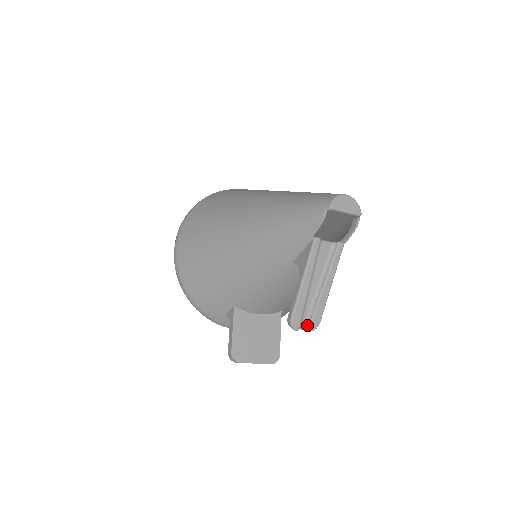
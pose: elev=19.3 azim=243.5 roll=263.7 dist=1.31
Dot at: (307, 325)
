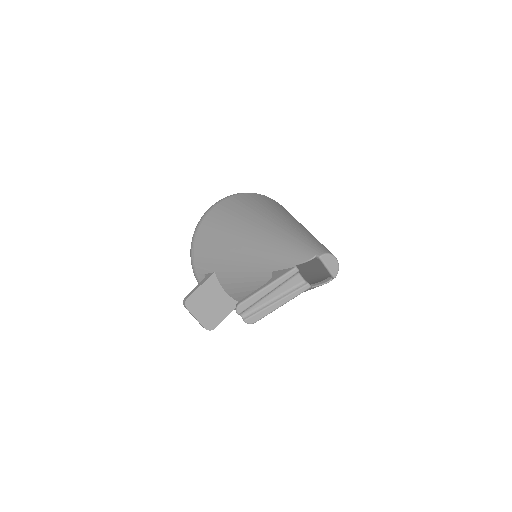
Dot at: (247, 317)
